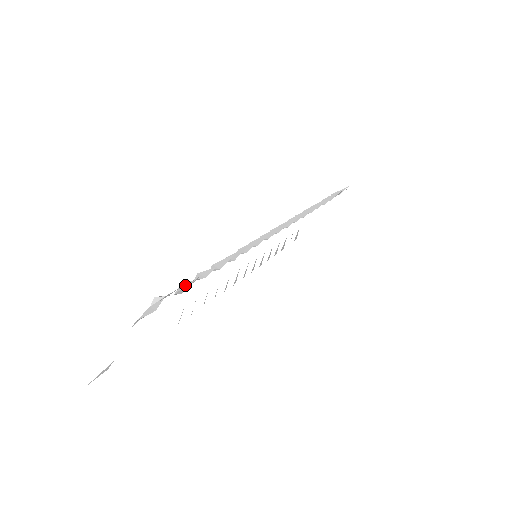
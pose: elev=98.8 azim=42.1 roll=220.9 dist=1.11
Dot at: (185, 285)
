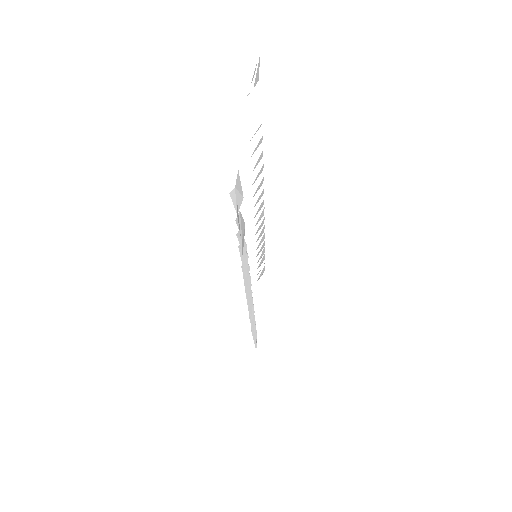
Dot at: occluded
